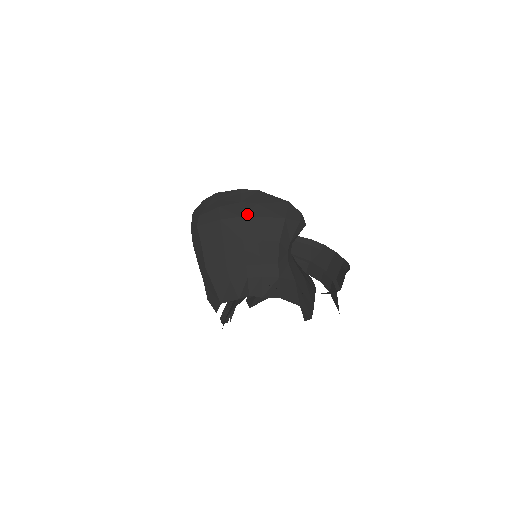
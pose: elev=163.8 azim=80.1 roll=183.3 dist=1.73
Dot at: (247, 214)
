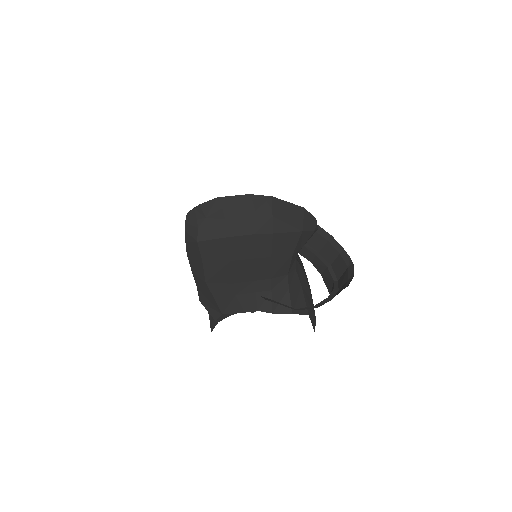
Dot at: (261, 231)
